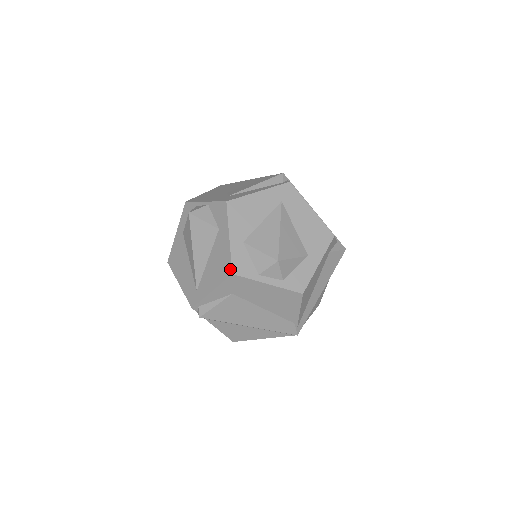
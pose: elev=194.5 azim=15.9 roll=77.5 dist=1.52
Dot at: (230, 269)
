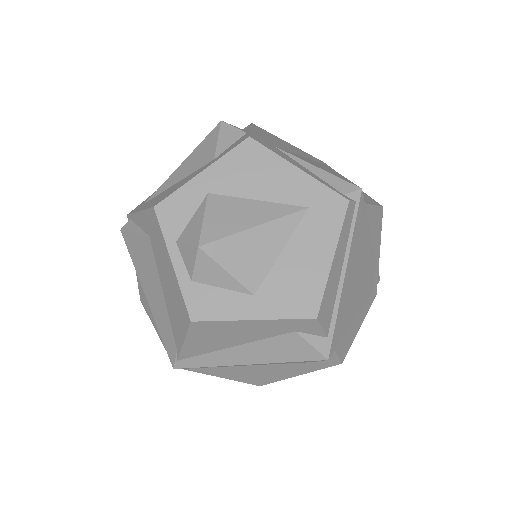
Dot at: (160, 201)
